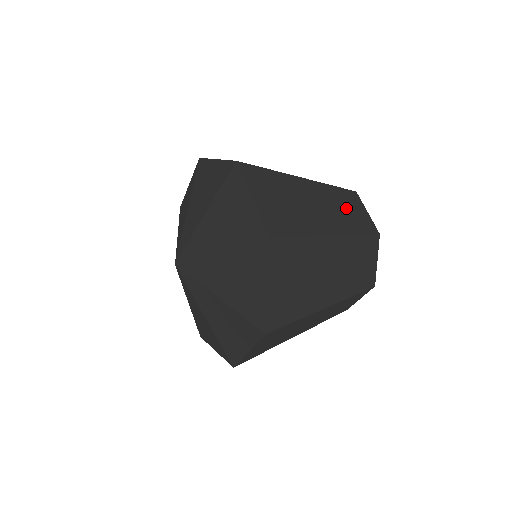
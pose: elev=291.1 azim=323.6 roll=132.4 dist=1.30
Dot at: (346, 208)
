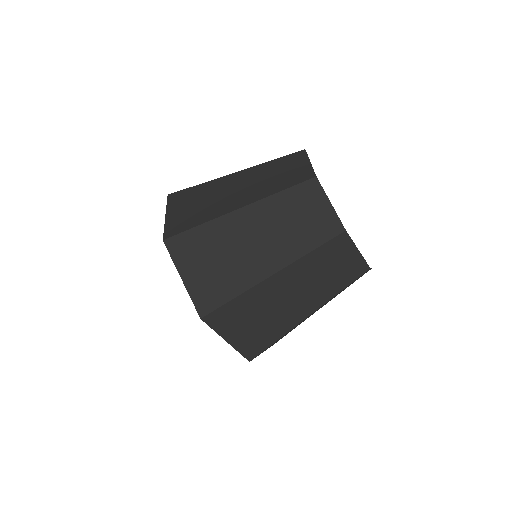
Dot at: (296, 218)
